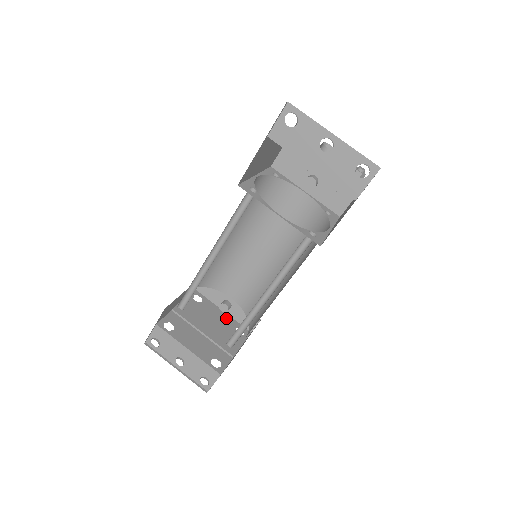
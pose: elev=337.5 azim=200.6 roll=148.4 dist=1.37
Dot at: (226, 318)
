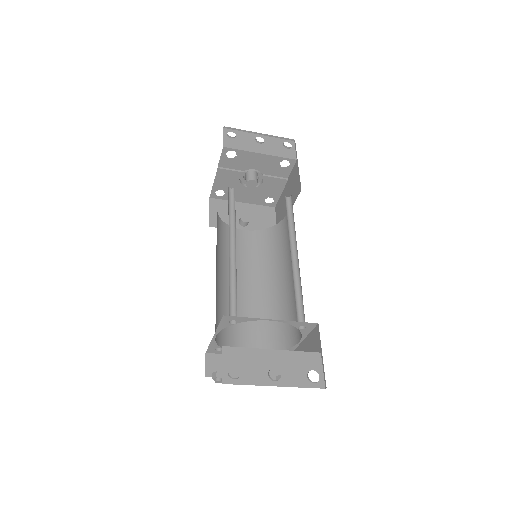
Dot at: occluded
